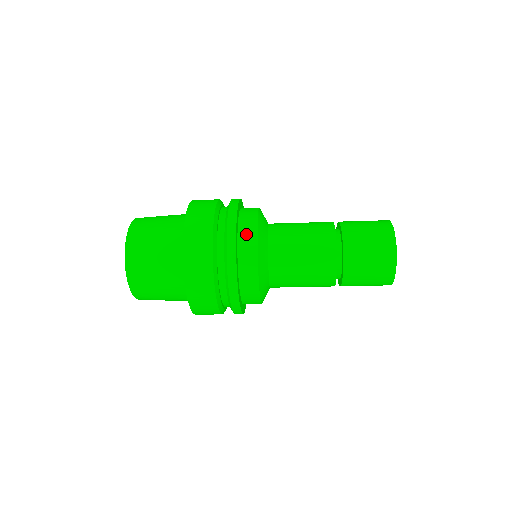
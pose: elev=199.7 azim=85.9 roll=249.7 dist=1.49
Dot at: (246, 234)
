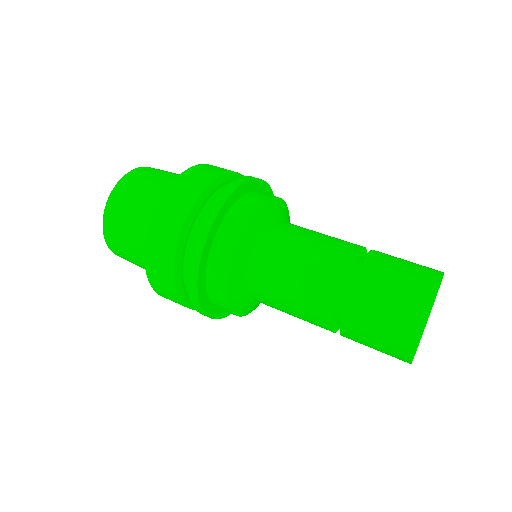
Dot at: (224, 240)
